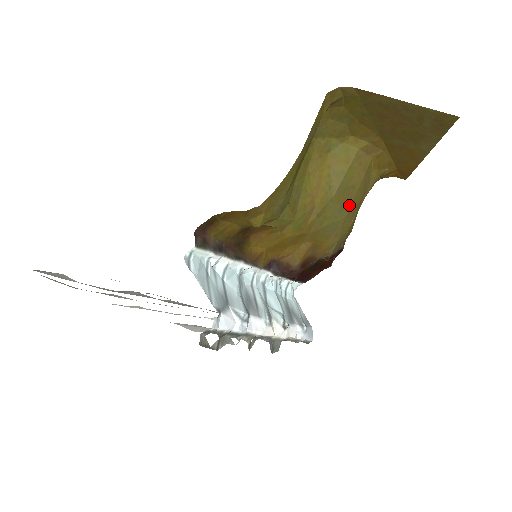
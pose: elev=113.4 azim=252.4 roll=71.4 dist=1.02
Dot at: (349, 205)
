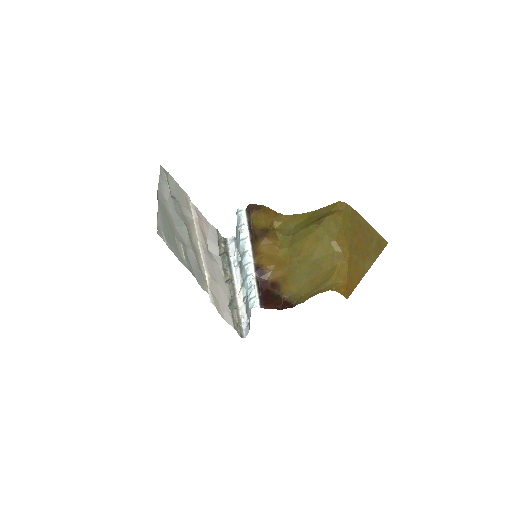
Dot at: (314, 276)
